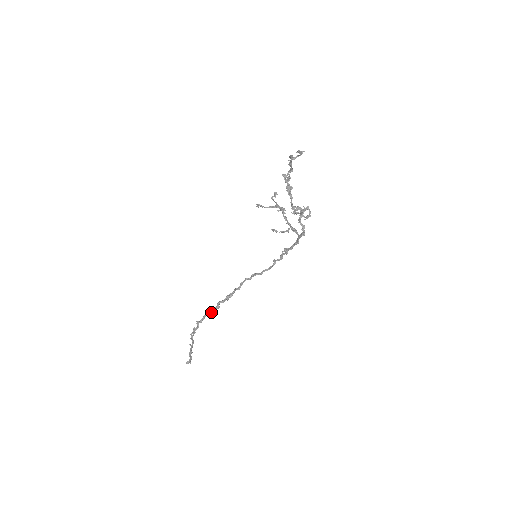
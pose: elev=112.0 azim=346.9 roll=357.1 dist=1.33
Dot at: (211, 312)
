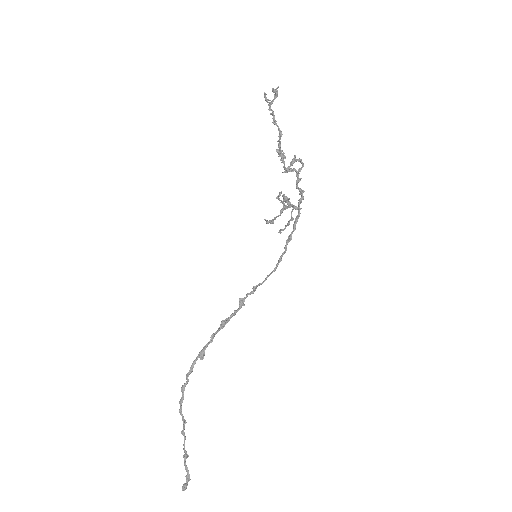
Dot at: (203, 351)
